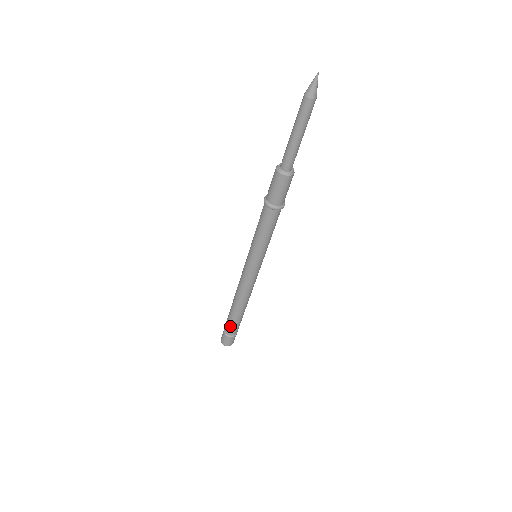
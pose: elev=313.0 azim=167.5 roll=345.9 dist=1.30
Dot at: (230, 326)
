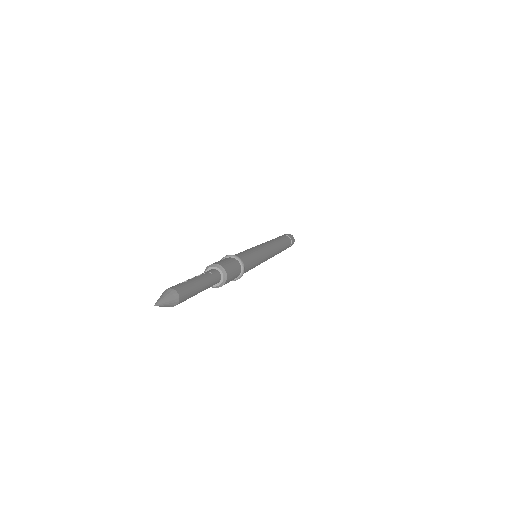
Dot at: occluded
